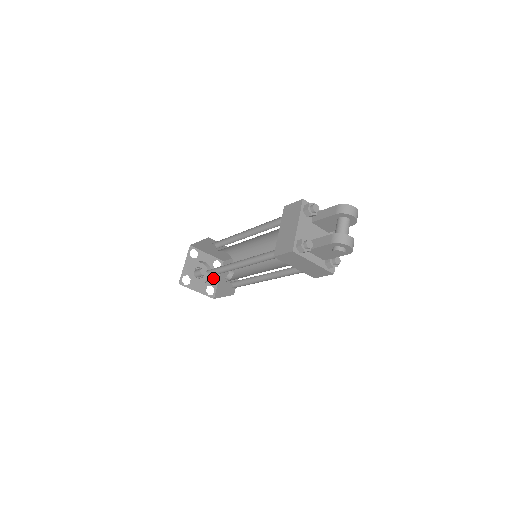
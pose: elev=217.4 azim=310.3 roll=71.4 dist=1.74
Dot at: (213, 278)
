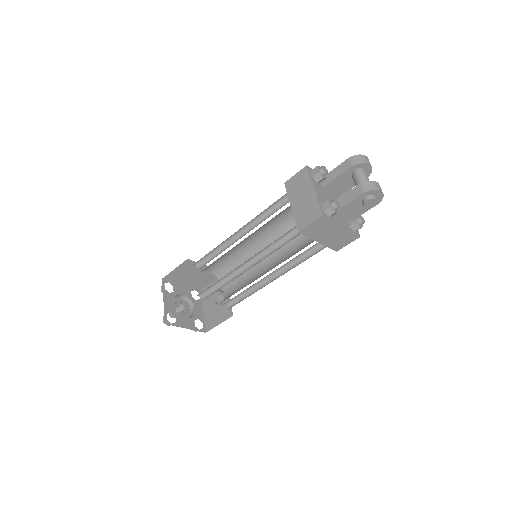
Dot at: (197, 310)
